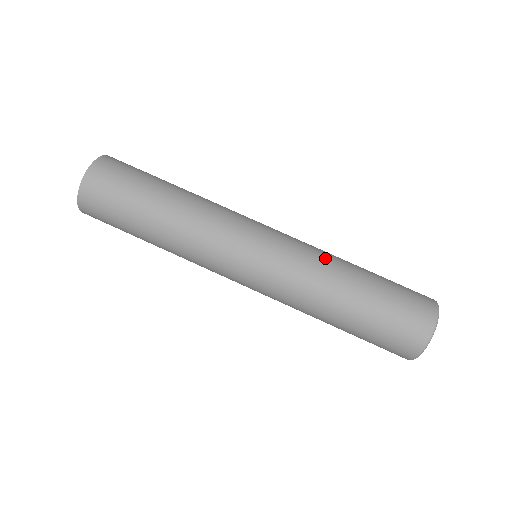
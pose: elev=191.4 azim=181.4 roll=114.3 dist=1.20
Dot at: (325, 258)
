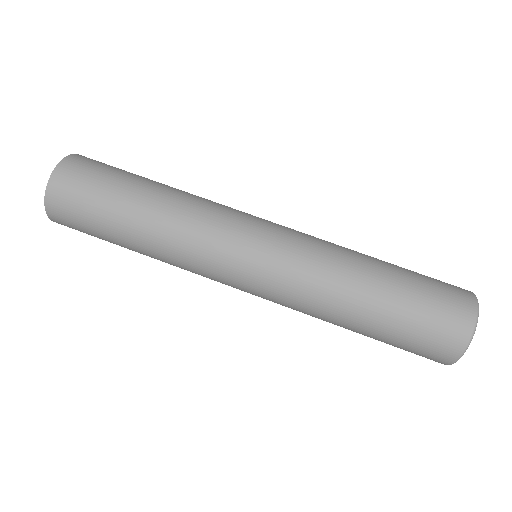
Dot at: occluded
